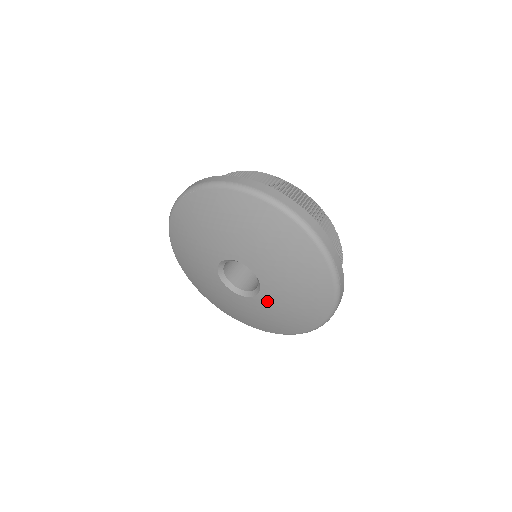
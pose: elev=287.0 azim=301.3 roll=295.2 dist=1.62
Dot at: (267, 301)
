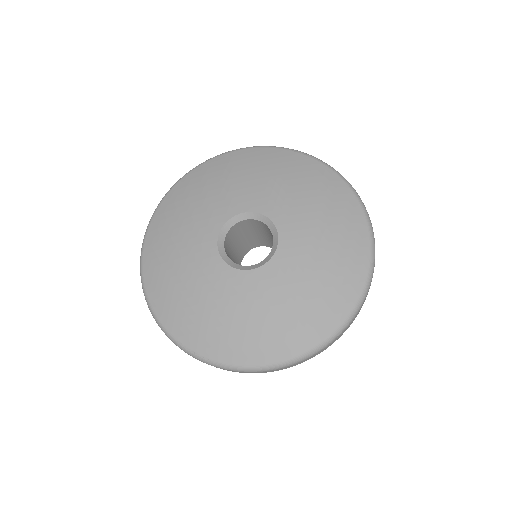
Dot at: (242, 286)
